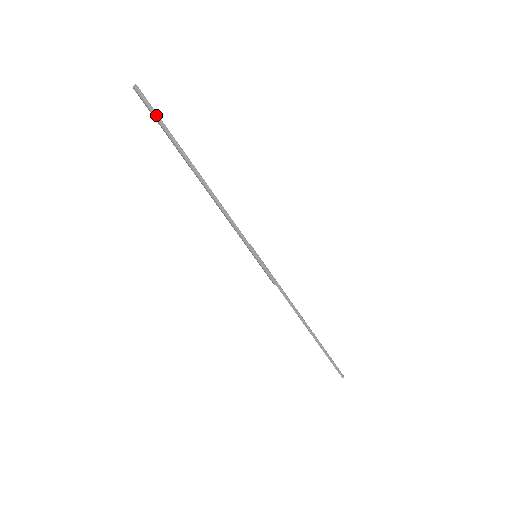
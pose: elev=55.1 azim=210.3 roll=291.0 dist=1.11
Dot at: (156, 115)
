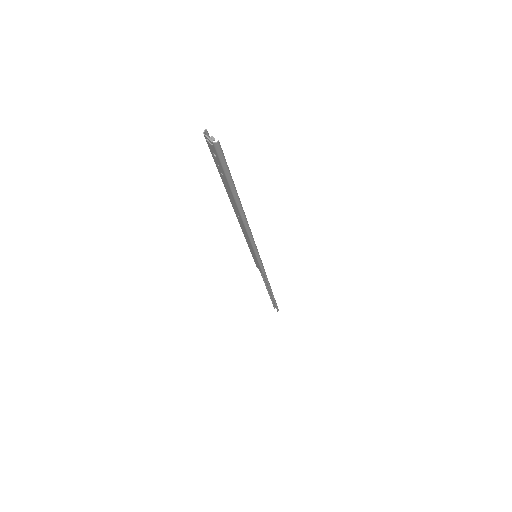
Dot at: (226, 167)
